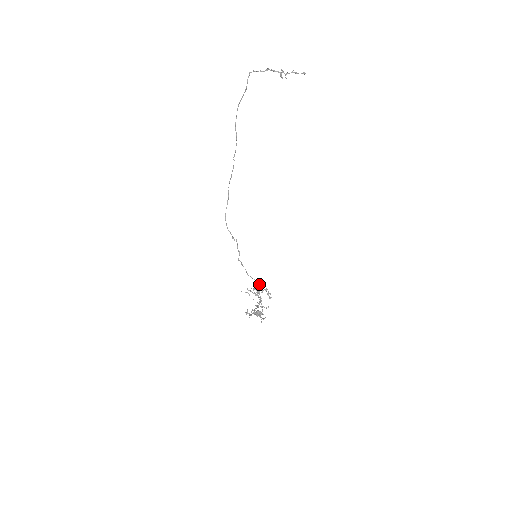
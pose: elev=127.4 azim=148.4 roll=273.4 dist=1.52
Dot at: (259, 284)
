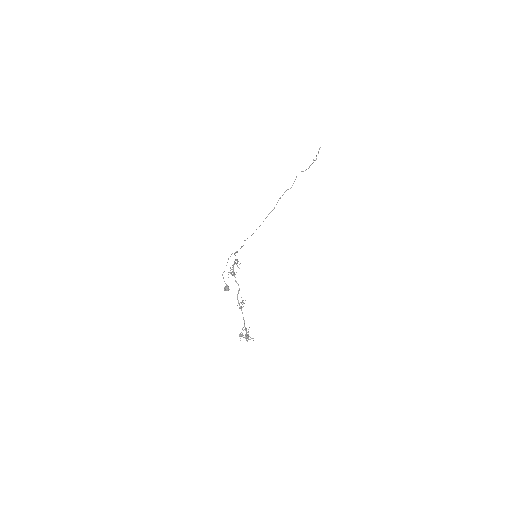
Dot at: occluded
